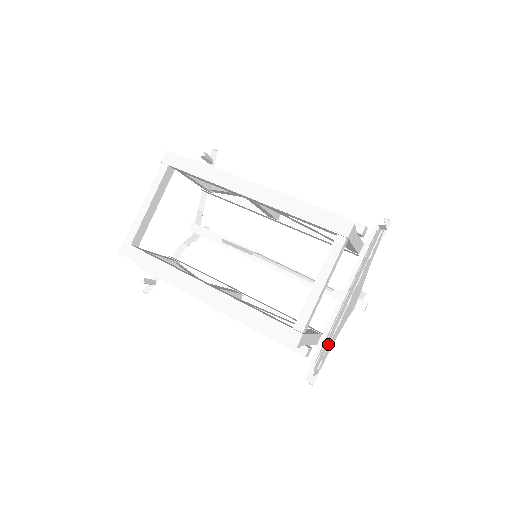
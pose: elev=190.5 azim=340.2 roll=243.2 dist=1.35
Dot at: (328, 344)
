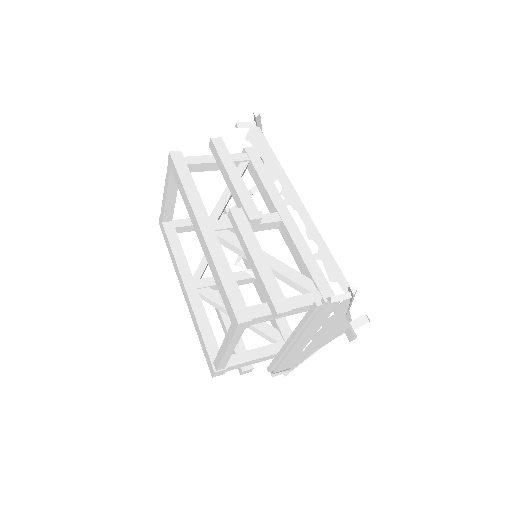
Dot at: (296, 358)
